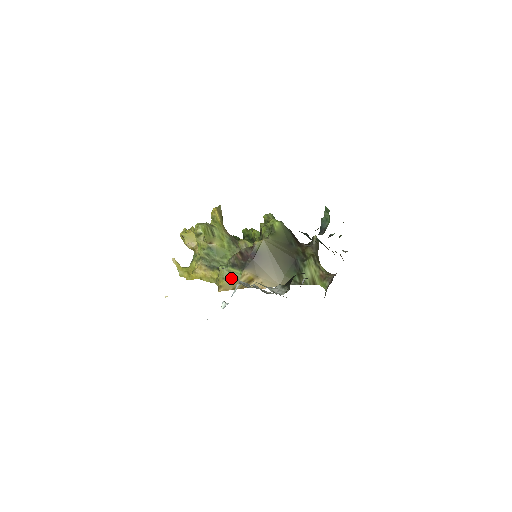
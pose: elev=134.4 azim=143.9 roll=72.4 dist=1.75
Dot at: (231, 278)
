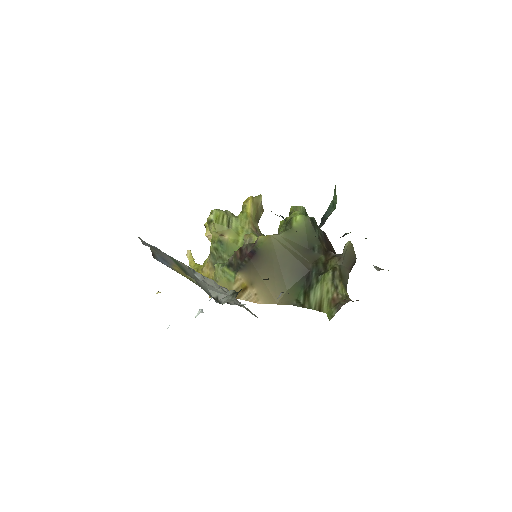
Dot at: (224, 281)
